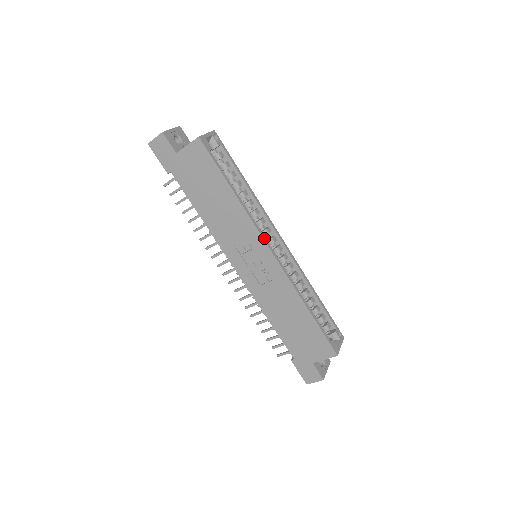
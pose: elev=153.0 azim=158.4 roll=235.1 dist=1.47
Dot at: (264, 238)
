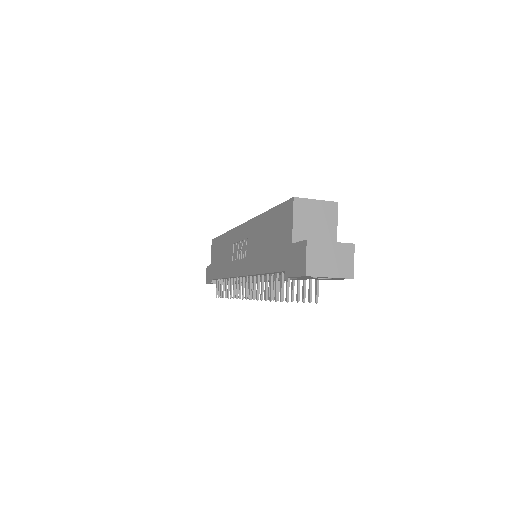
Dot at: occluded
